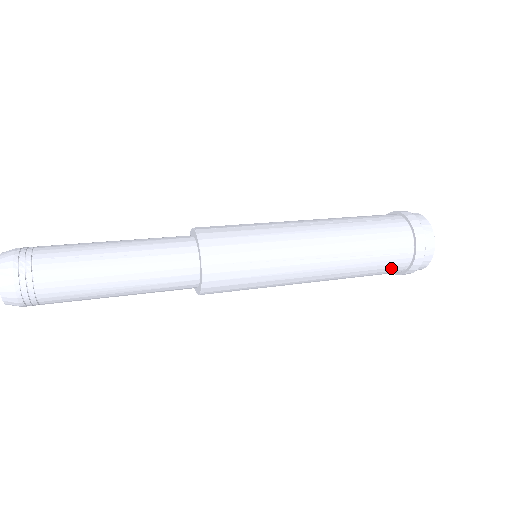
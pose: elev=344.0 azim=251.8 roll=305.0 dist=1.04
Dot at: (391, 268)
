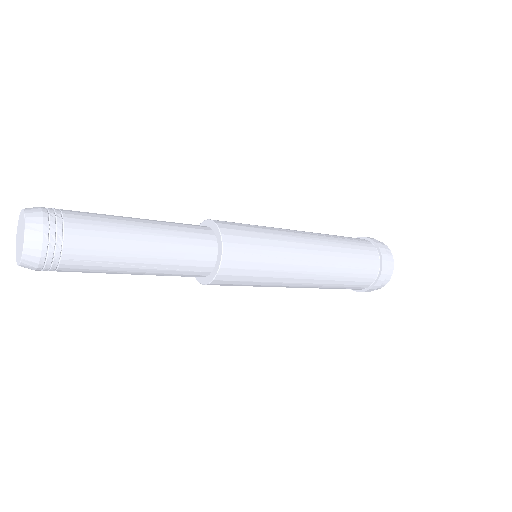
Dot at: (366, 251)
